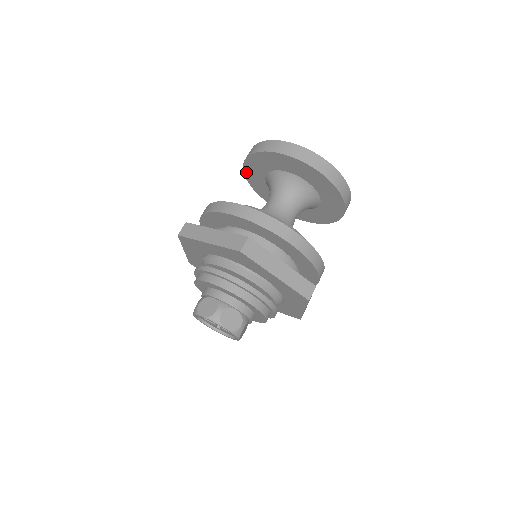
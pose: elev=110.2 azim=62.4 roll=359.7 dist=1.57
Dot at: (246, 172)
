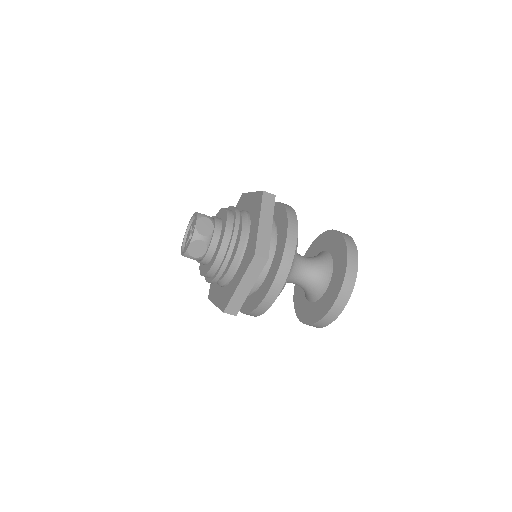
Dot at: (306, 255)
